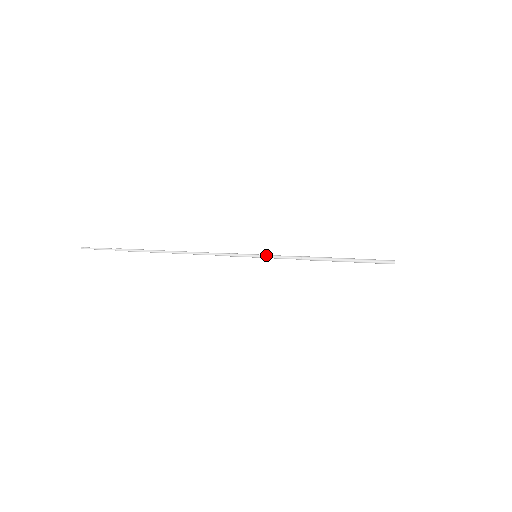
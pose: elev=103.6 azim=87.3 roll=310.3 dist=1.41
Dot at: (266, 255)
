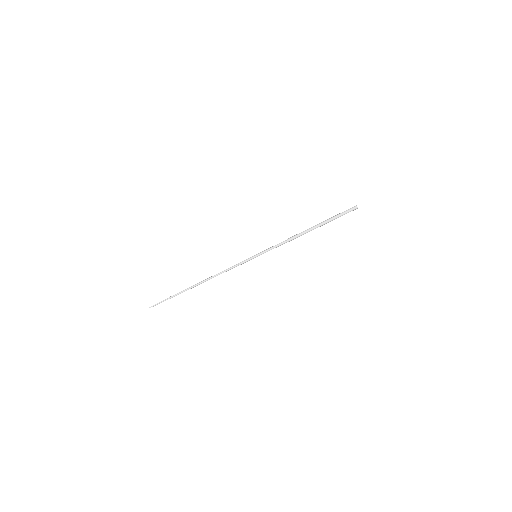
Dot at: (262, 253)
